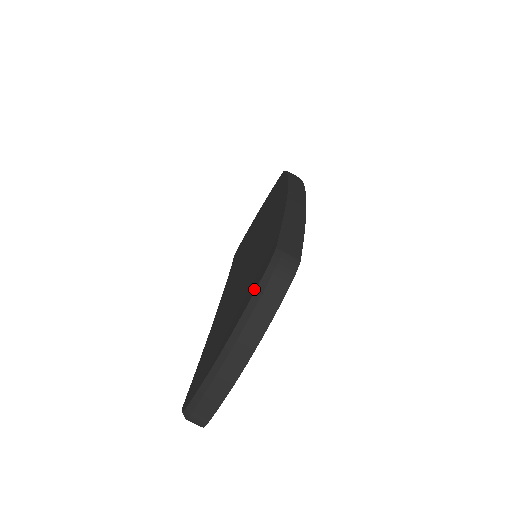
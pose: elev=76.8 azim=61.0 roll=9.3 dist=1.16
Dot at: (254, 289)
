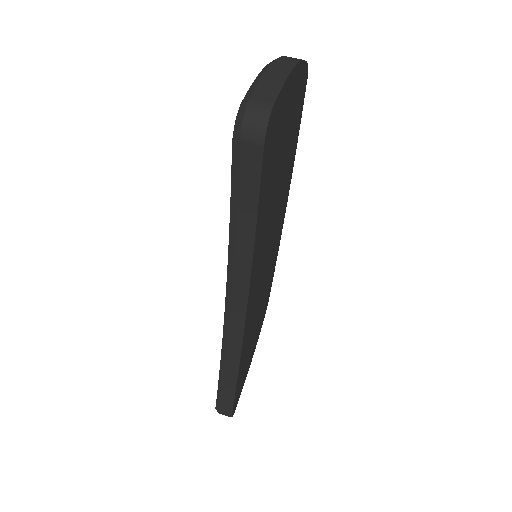
Dot at: occluded
